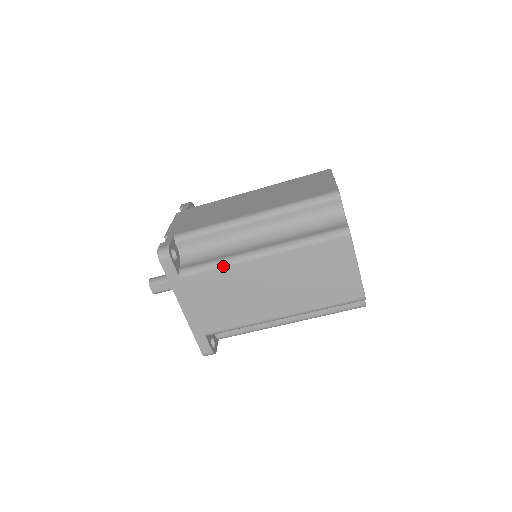
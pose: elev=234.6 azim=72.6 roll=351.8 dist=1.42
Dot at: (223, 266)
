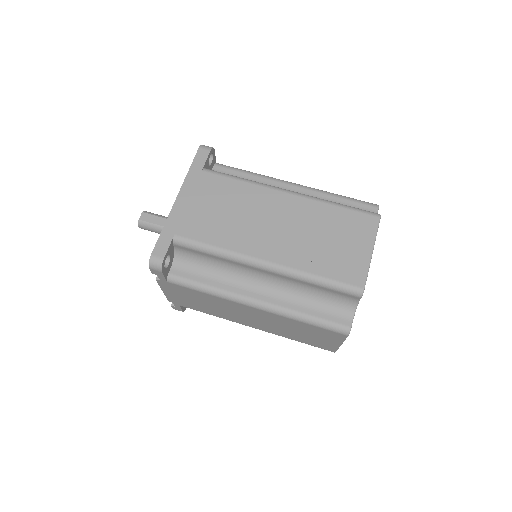
Dot at: (249, 182)
